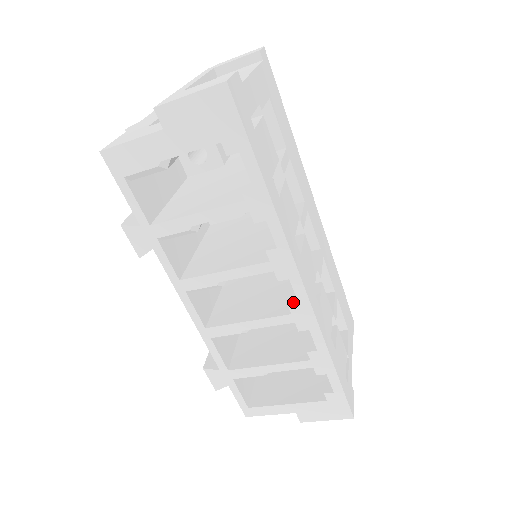
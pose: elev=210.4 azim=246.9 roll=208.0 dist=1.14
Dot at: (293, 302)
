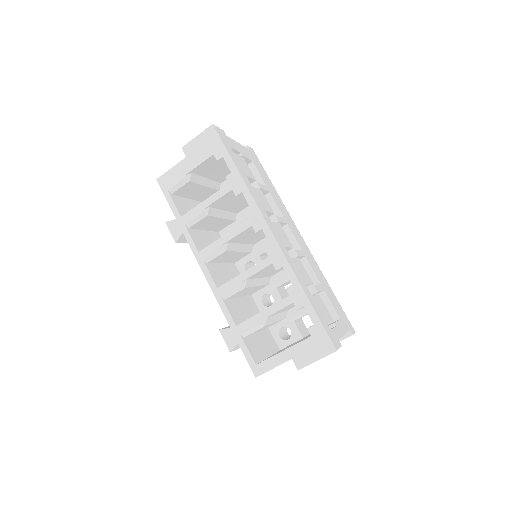
Dot at: (268, 248)
